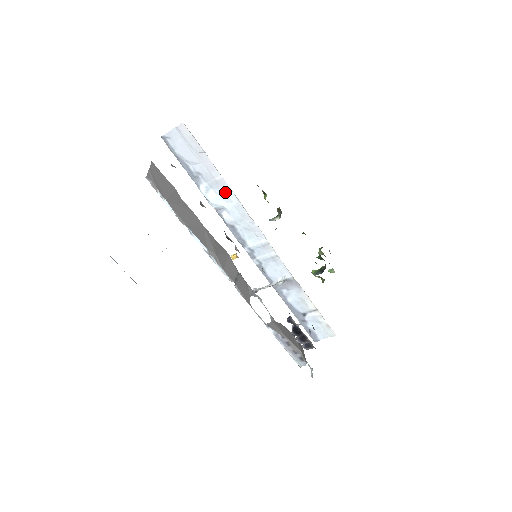
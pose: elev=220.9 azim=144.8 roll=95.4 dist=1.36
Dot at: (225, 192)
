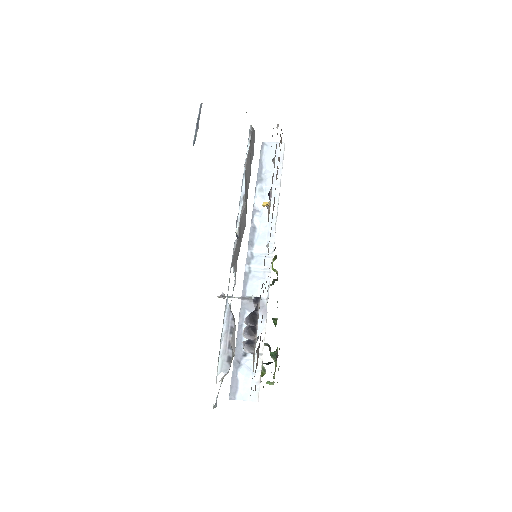
Dot at: (272, 199)
